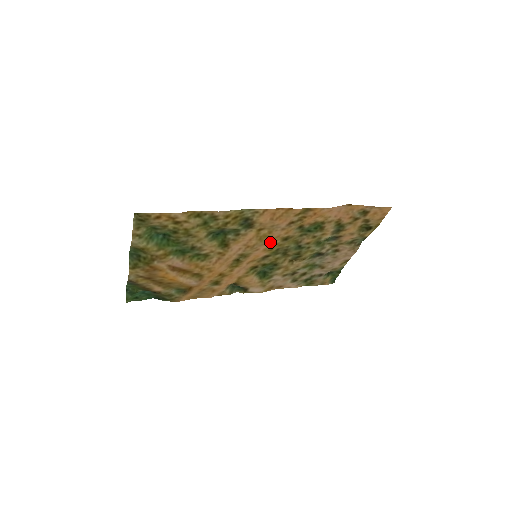
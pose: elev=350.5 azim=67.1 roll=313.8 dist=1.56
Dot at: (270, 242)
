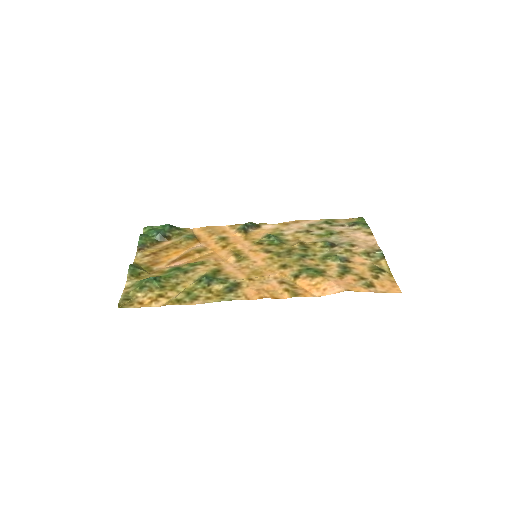
Dot at: (266, 266)
